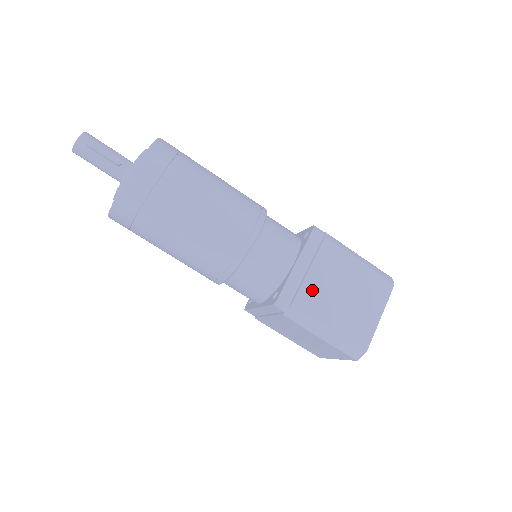
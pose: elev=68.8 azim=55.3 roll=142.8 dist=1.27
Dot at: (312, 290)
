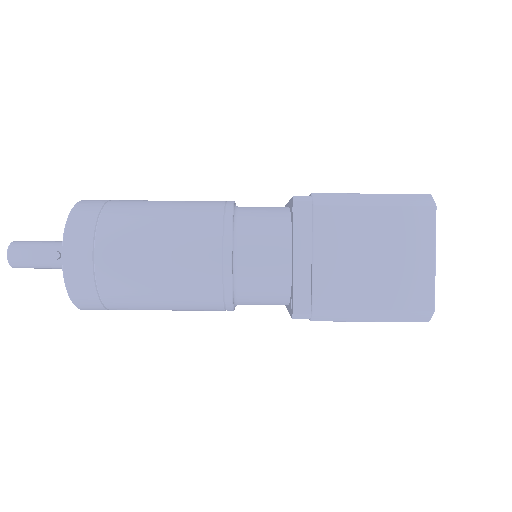
Dot at: (328, 279)
